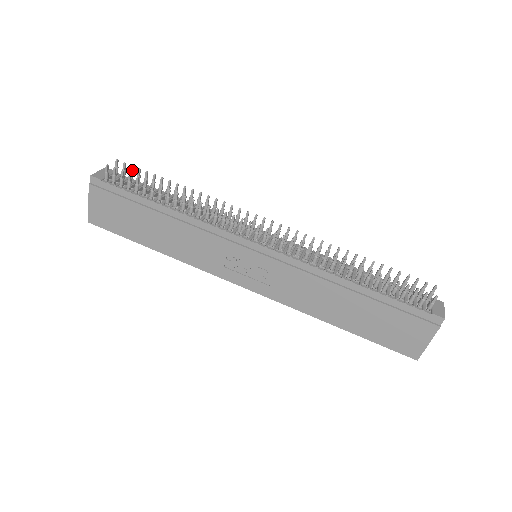
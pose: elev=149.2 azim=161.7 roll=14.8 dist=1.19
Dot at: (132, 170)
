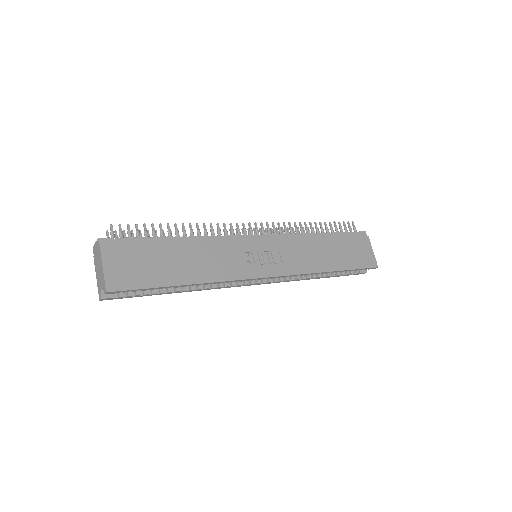
Dot at: (125, 235)
